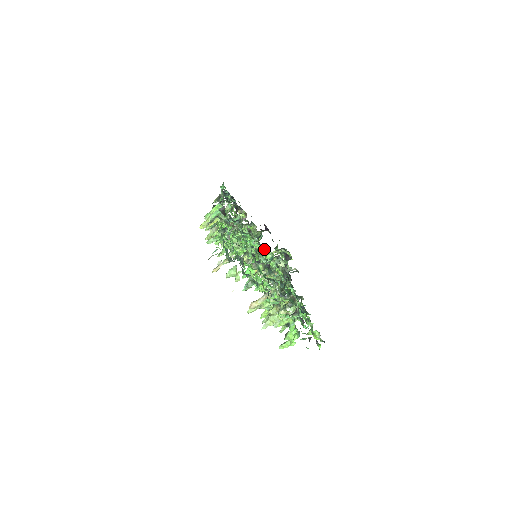
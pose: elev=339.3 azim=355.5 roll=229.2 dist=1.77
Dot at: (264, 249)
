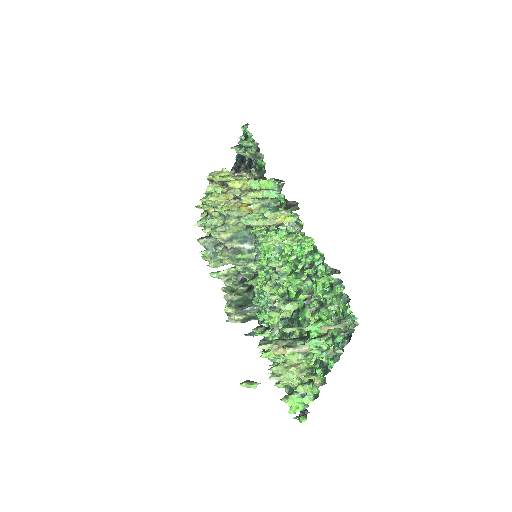
Dot at: occluded
